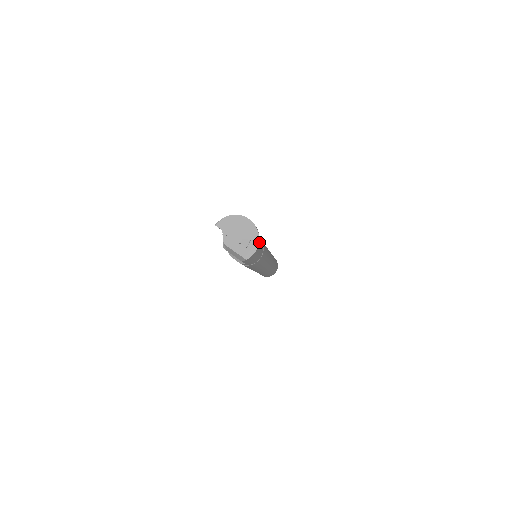
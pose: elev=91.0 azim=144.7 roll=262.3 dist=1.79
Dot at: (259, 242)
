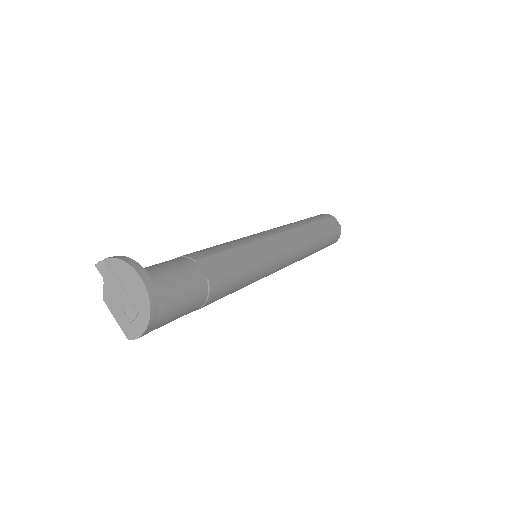
Dot at: (155, 318)
